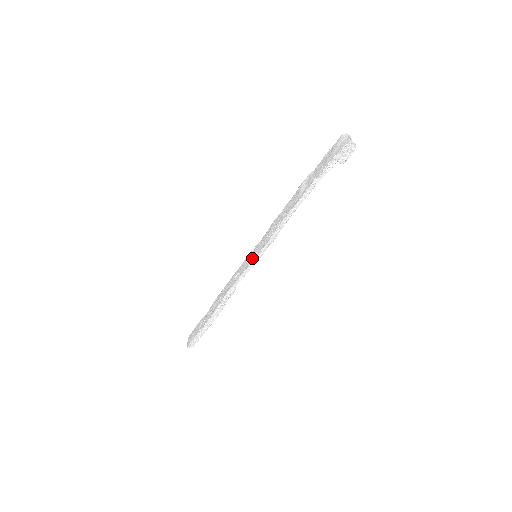
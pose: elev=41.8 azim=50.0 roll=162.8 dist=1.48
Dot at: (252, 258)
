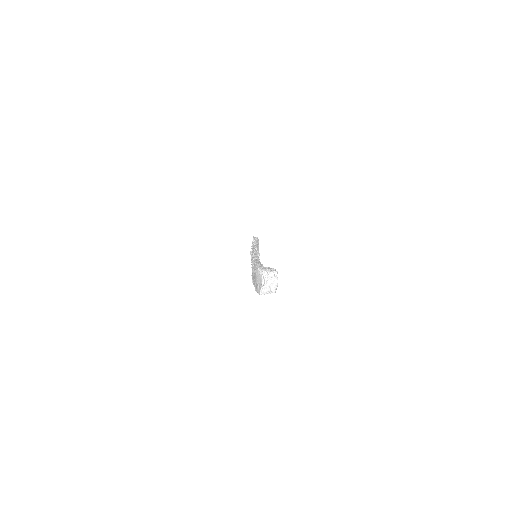
Dot at: occluded
